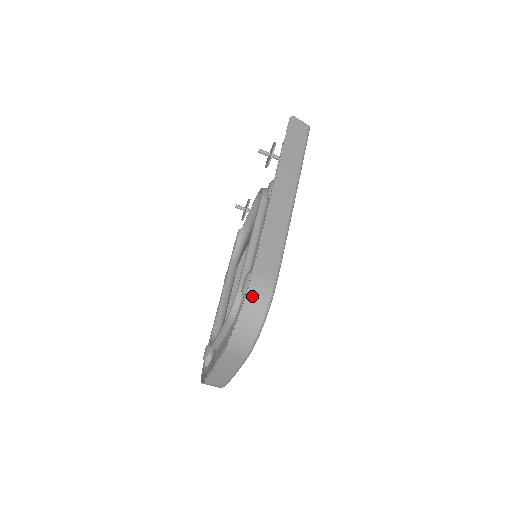
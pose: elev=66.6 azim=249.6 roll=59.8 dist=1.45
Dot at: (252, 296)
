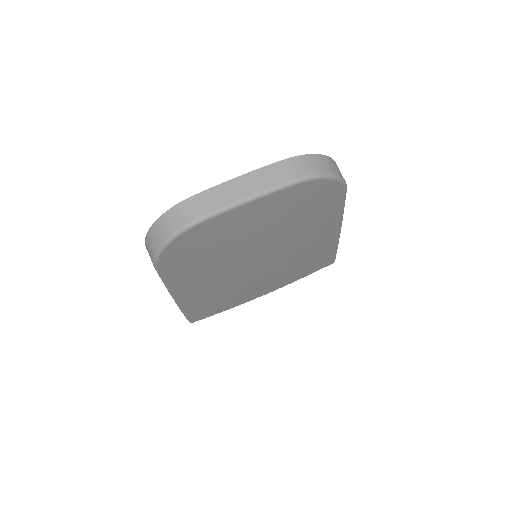
Dot at: (336, 165)
